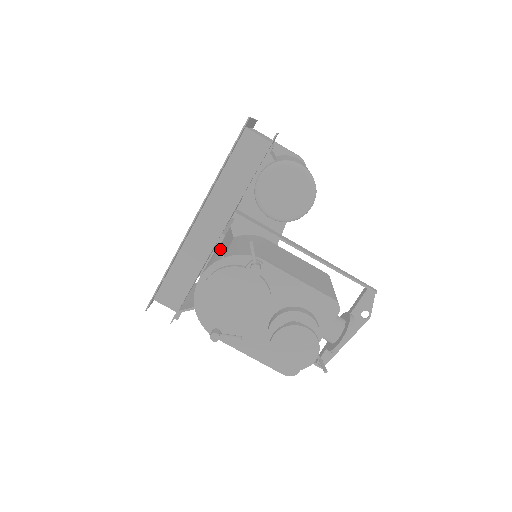
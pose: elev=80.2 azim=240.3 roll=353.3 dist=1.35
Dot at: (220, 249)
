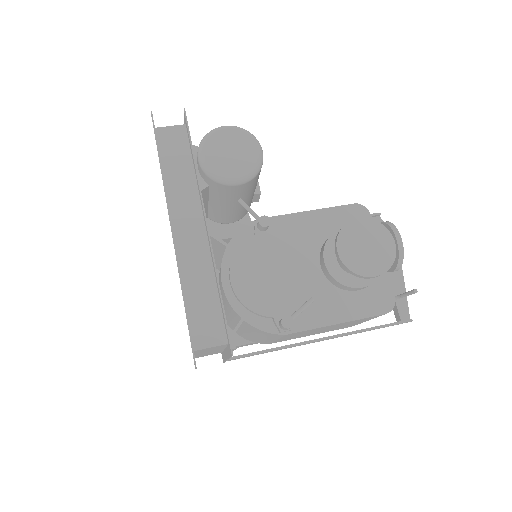
Dot at: (217, 239)
